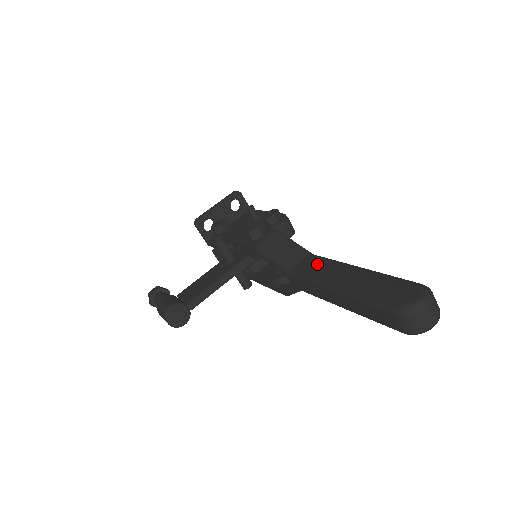
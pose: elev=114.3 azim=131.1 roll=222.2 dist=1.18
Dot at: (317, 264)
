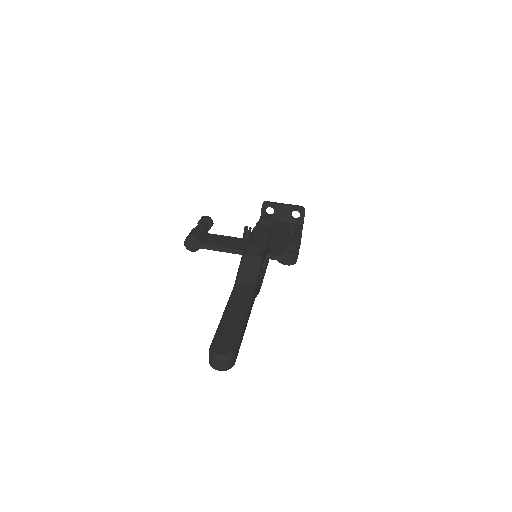
Dot at: (244, 294)
